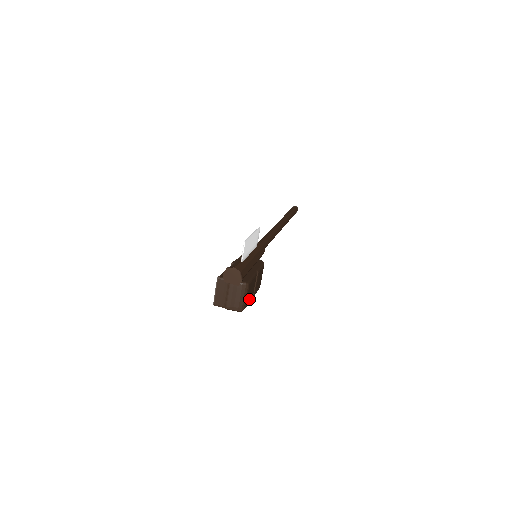
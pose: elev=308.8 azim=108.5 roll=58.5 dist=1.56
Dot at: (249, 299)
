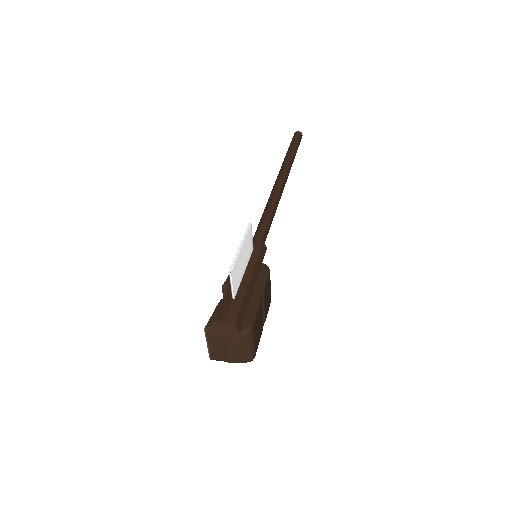
Dot at: (259, 337)
